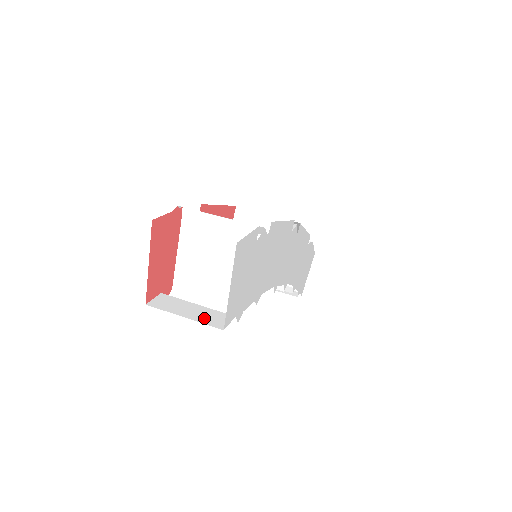
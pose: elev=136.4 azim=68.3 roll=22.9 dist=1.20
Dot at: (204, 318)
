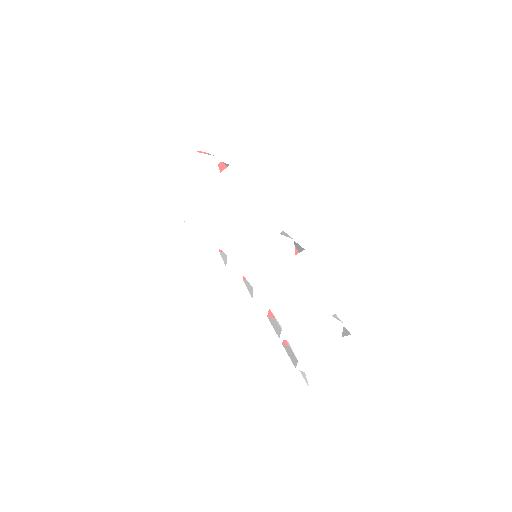
Dot at: occluded
